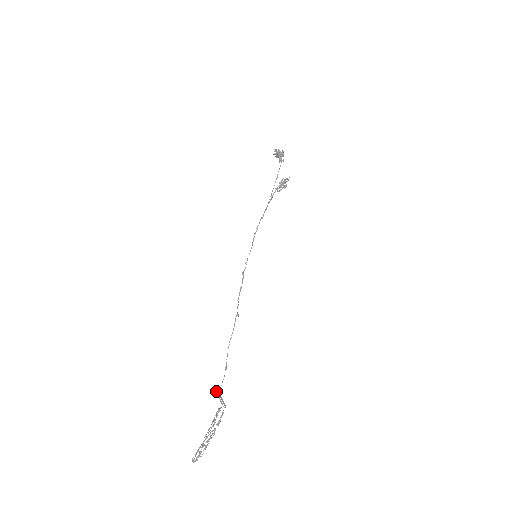
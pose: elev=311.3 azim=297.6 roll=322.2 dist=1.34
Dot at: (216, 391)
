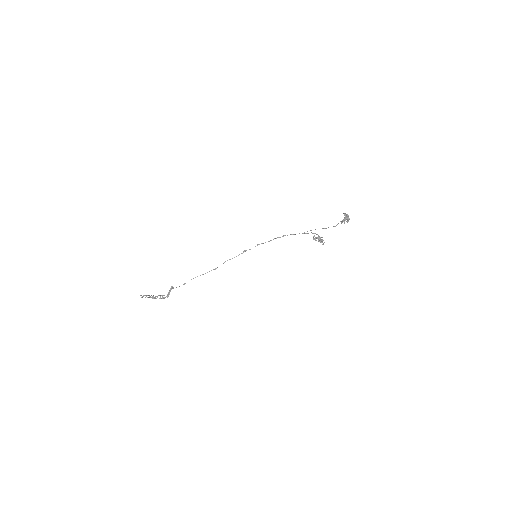
Dot at: (172, 286)
